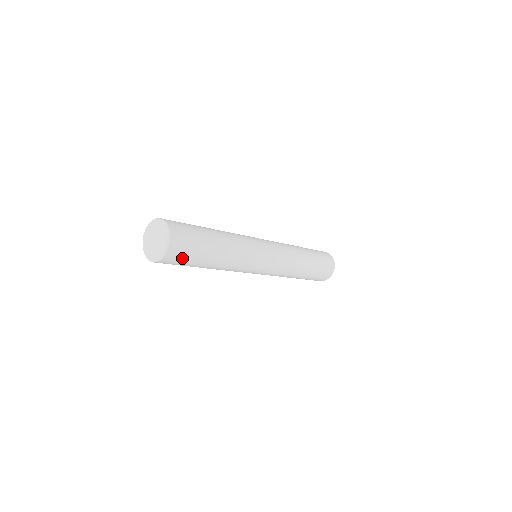
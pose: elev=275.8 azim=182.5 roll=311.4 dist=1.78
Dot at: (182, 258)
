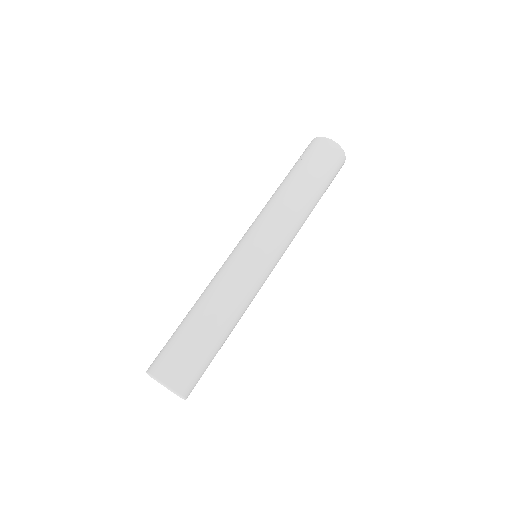
Dot at: (200, 377)
